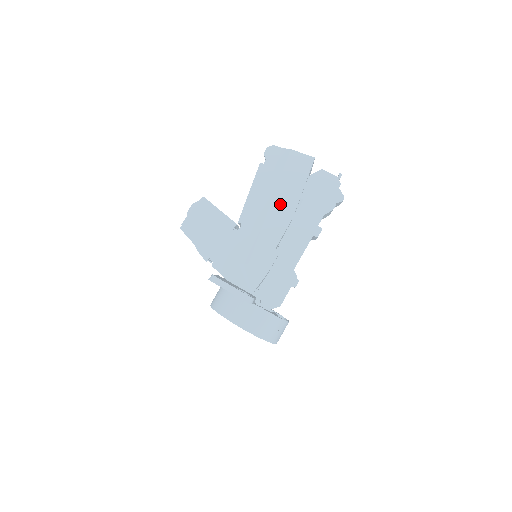
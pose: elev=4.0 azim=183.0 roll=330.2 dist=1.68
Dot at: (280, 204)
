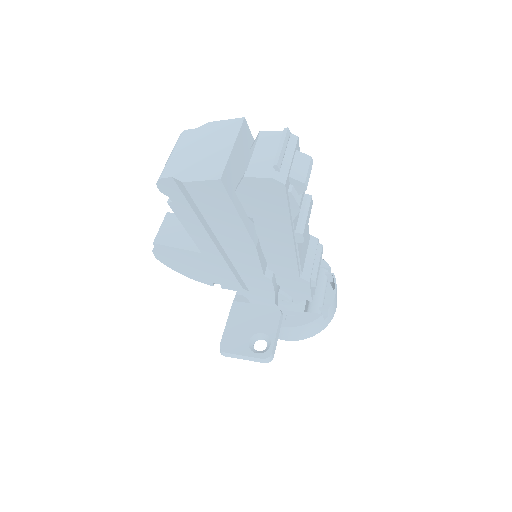
Dot at: (229, 240)
